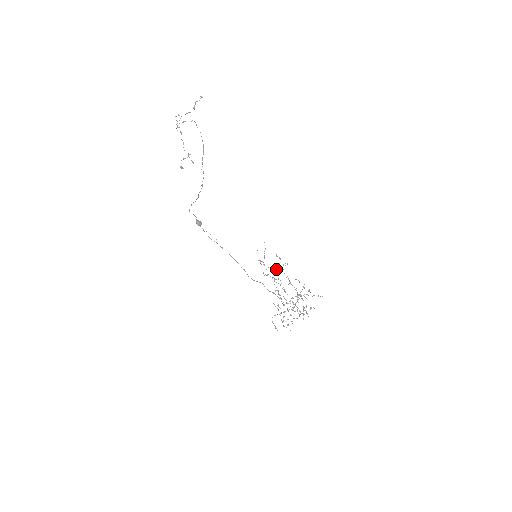
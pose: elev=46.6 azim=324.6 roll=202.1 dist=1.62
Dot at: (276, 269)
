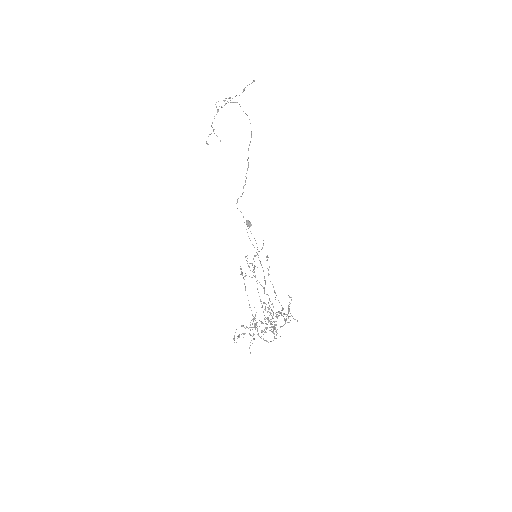
Dot at: (254, 268)
